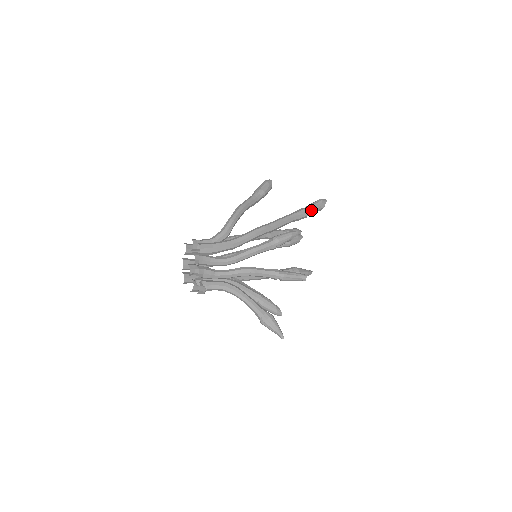
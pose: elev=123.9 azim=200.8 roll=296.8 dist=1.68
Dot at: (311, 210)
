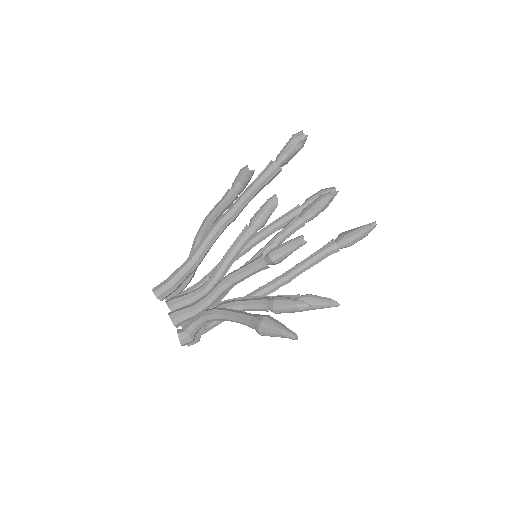
Dot at: (281, 157)
